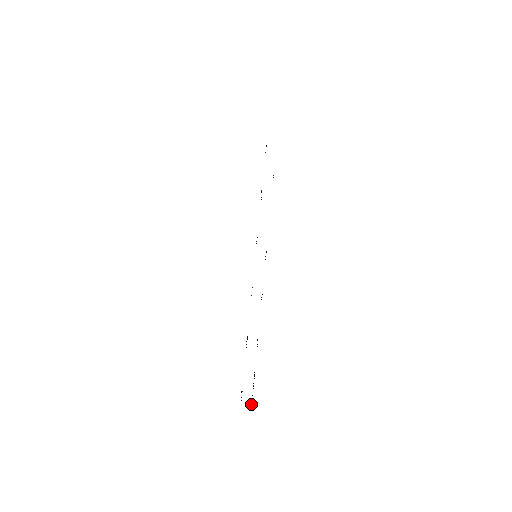
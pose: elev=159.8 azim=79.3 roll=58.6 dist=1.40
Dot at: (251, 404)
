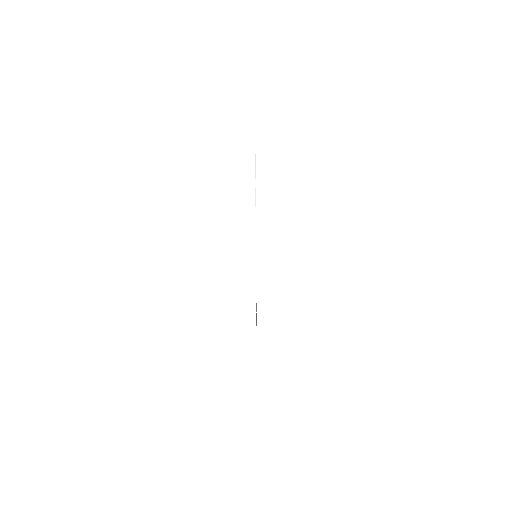
Dot at: occluded
